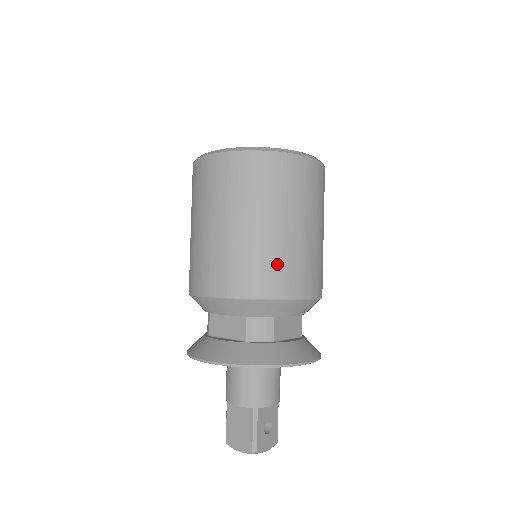
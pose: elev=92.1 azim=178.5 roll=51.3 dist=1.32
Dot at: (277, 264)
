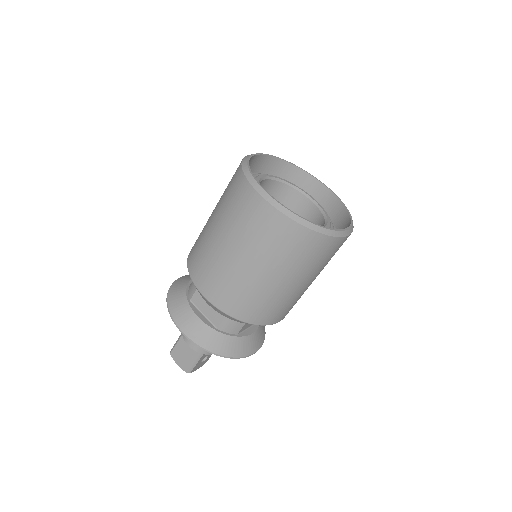
Dot at: (269, 305)
